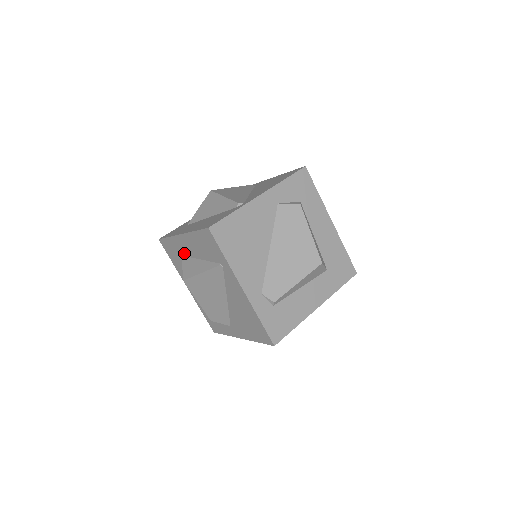
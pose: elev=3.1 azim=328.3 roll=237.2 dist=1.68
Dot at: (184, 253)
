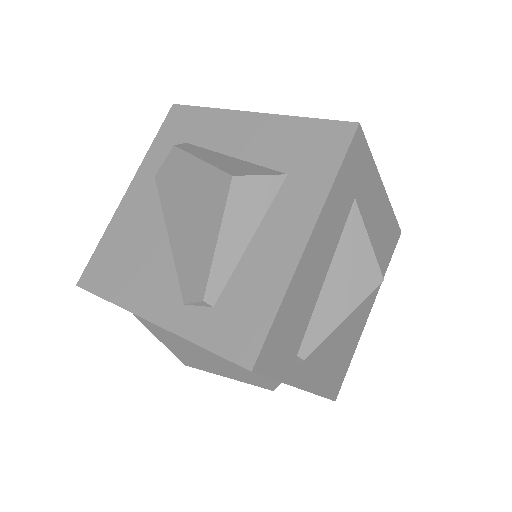
Dot at: occluded
